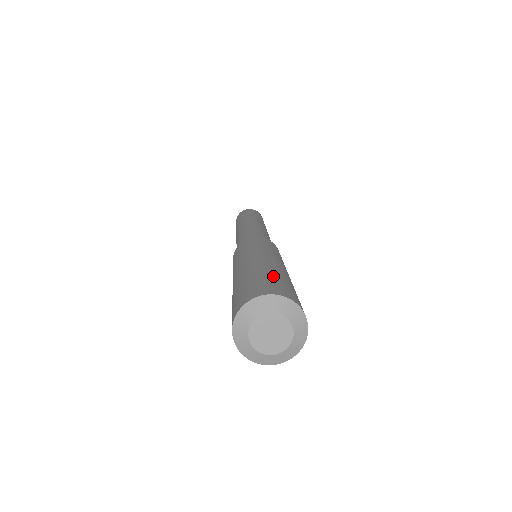
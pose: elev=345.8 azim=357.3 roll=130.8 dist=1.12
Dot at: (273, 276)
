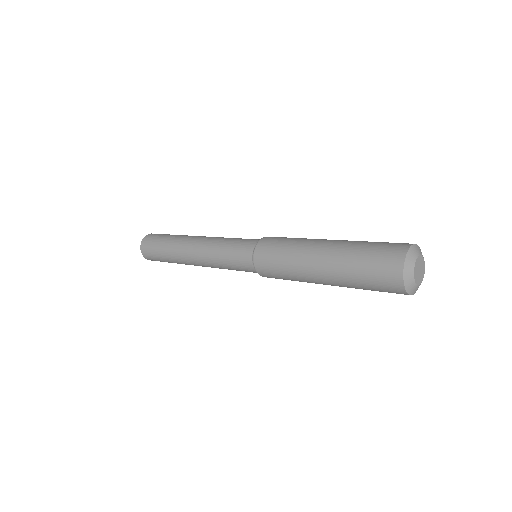
Dot at: occluded
